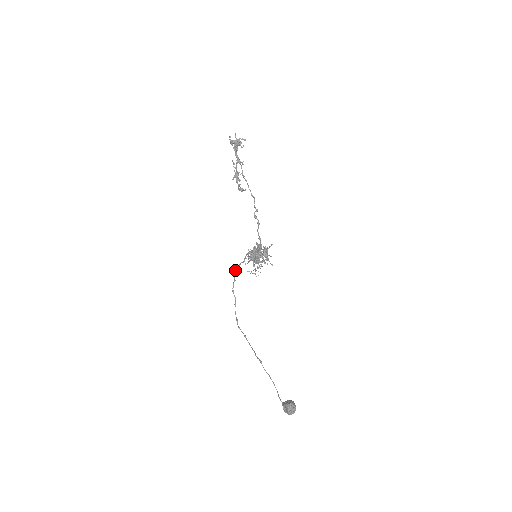
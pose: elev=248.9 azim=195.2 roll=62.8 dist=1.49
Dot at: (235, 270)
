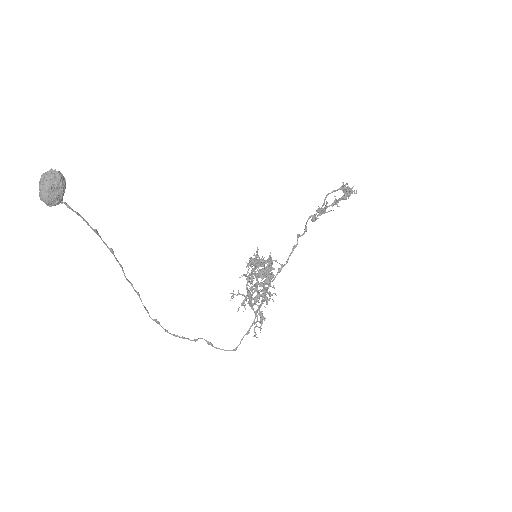
Dot at: (225, 350)
